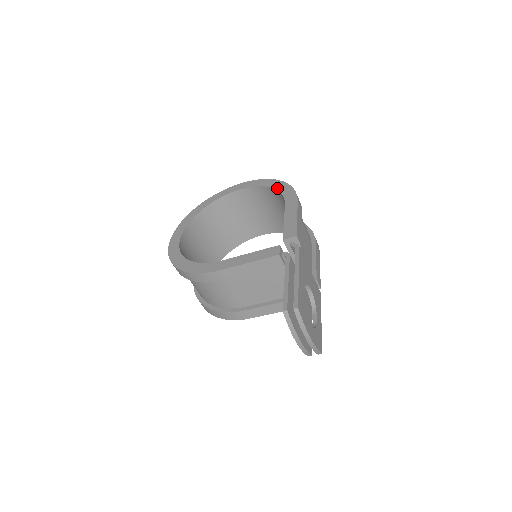
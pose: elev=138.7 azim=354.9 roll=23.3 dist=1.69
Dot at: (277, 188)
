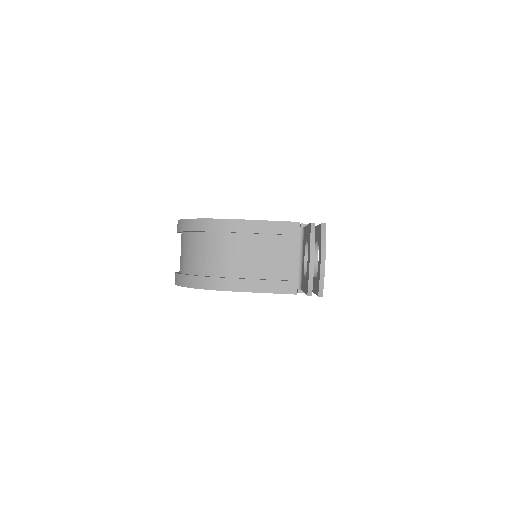
Dot at: occluded
